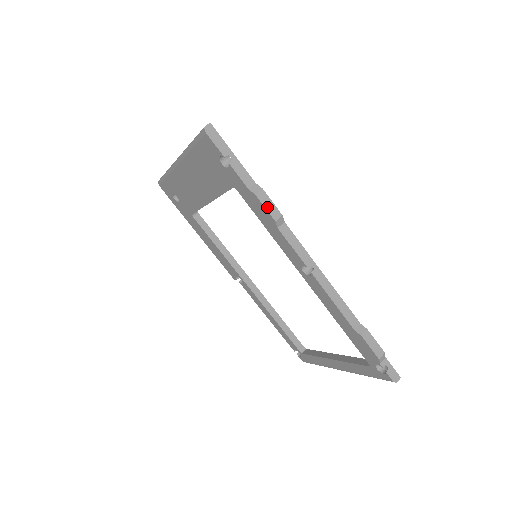
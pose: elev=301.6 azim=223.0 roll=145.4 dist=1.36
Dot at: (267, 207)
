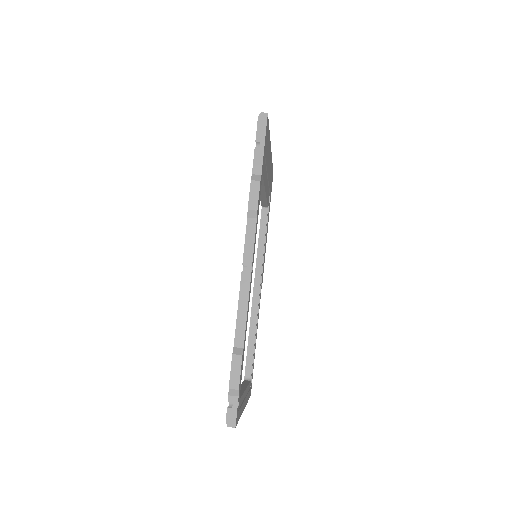
Dot at: (251, 195)
